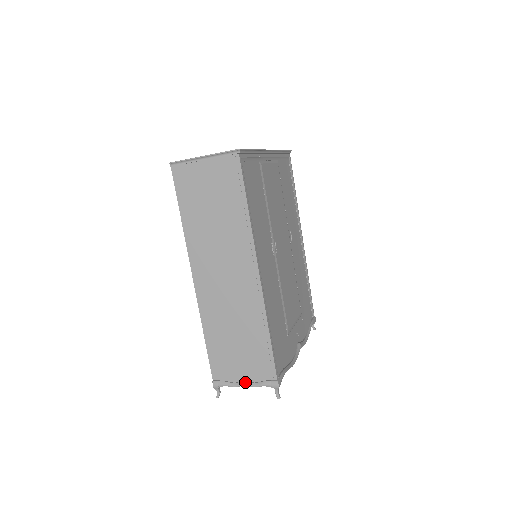
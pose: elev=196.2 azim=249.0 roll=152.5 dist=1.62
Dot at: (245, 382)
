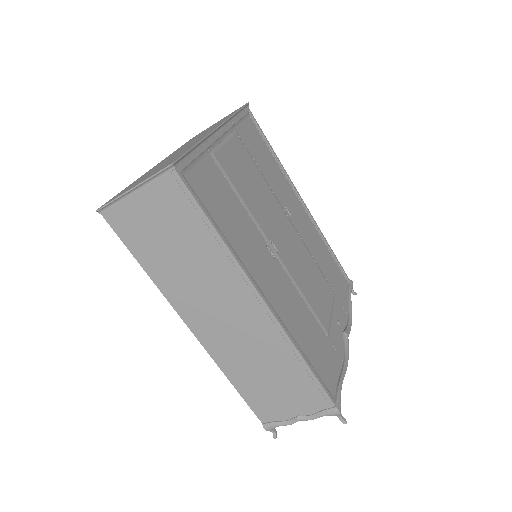
Dot at: (299, 417)
